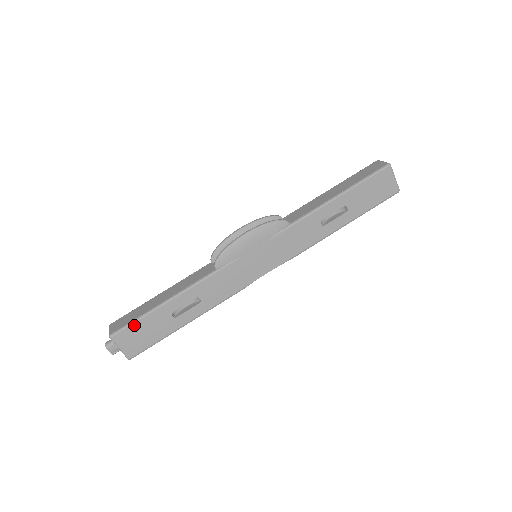
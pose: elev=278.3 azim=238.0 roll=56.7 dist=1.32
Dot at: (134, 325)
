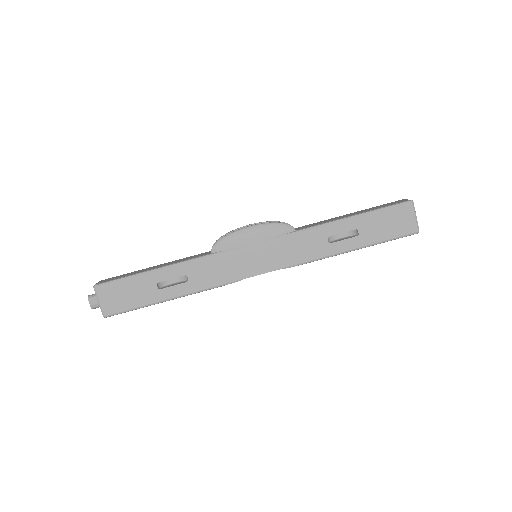
Dot at: (119, 282)
